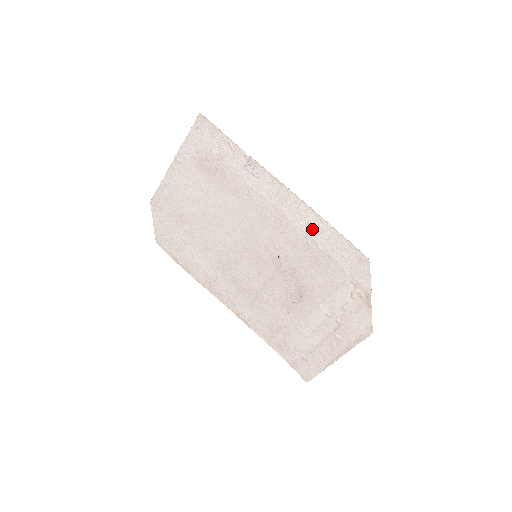
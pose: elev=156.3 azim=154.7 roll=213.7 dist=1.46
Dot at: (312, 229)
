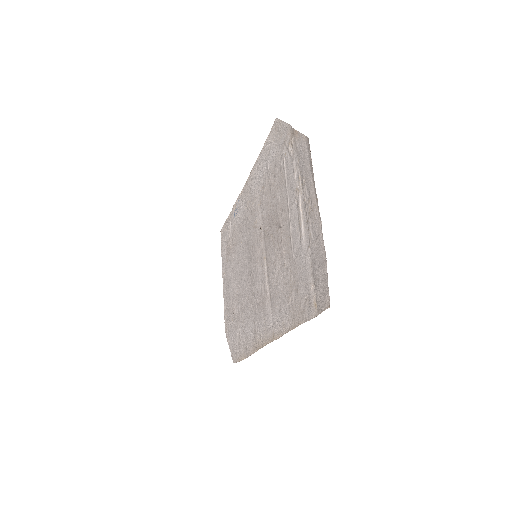
Dot at: (259, 175)
